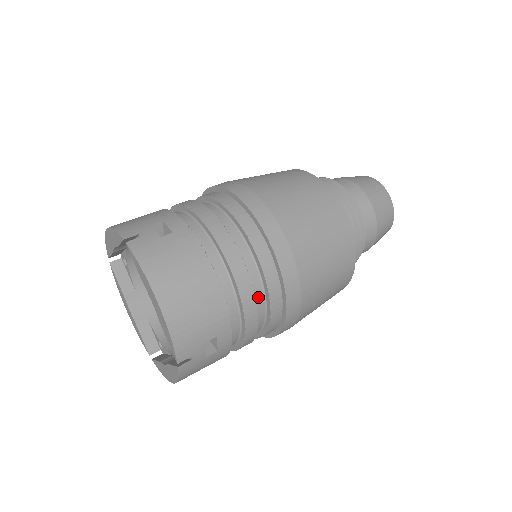
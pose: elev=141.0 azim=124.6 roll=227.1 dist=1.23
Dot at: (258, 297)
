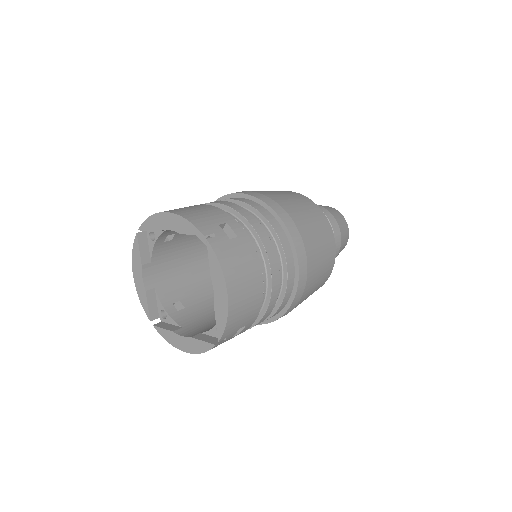
Dot at: occluded
